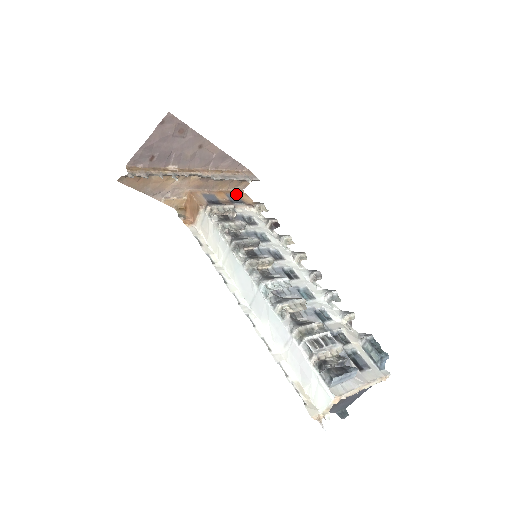
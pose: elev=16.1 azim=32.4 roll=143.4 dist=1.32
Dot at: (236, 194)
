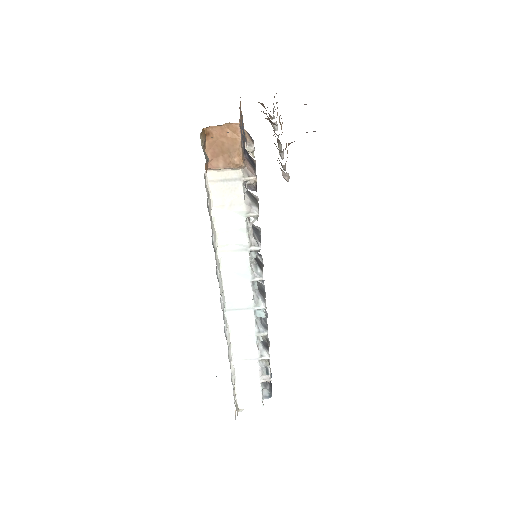
Dot at: occluded
